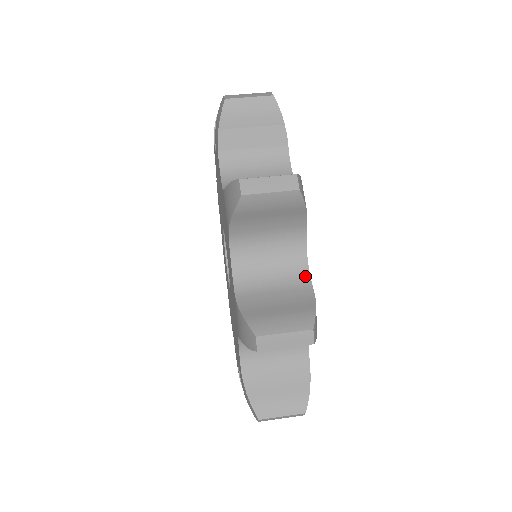
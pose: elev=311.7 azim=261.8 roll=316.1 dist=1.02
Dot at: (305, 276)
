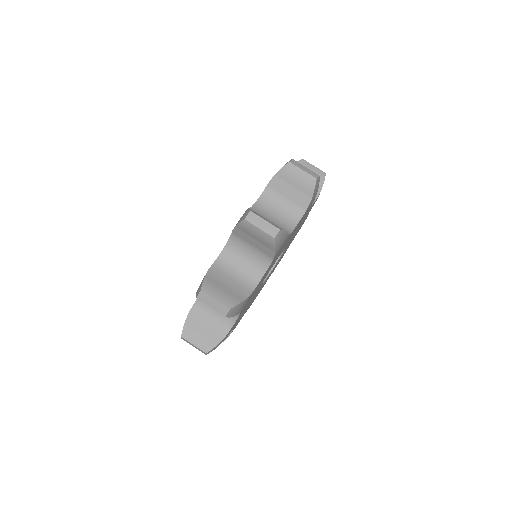
Dot at: occluded
